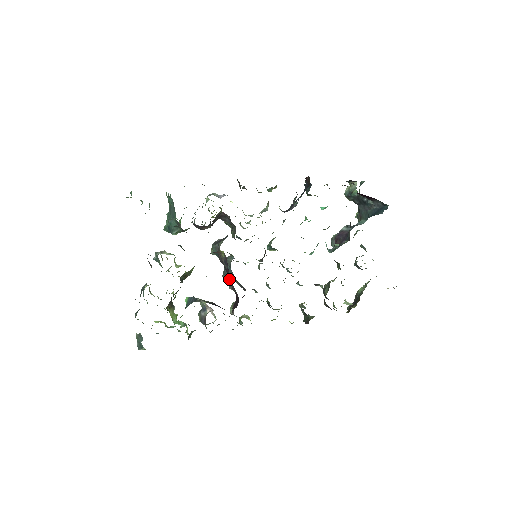
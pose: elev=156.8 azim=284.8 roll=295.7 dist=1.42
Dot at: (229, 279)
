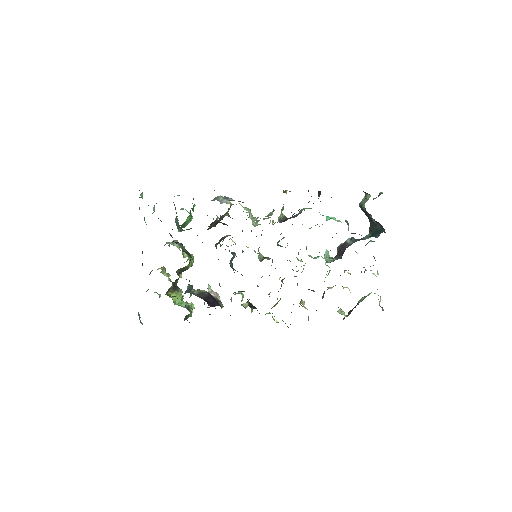
Dot at: occluded
